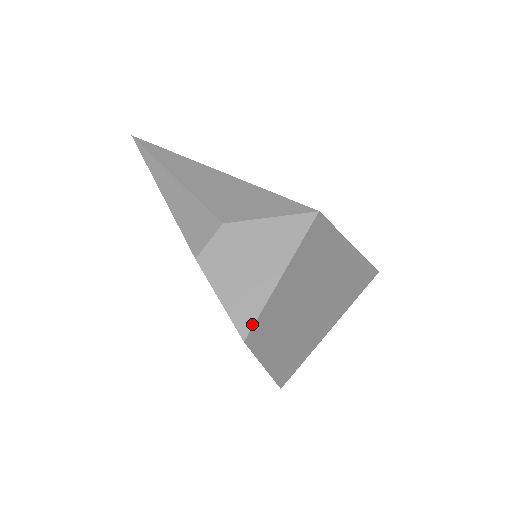
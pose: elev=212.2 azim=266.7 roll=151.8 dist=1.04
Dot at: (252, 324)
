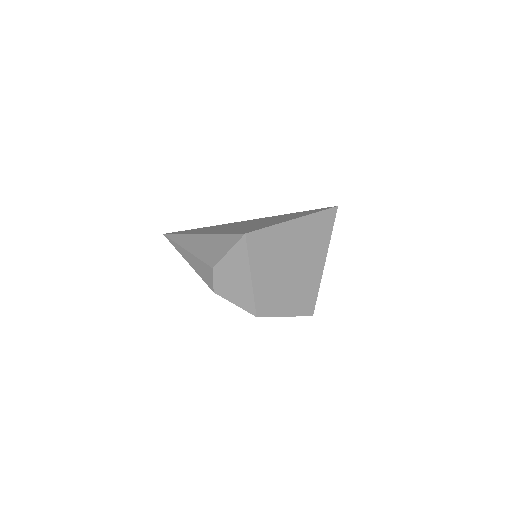
Dot at: (254, 307)
